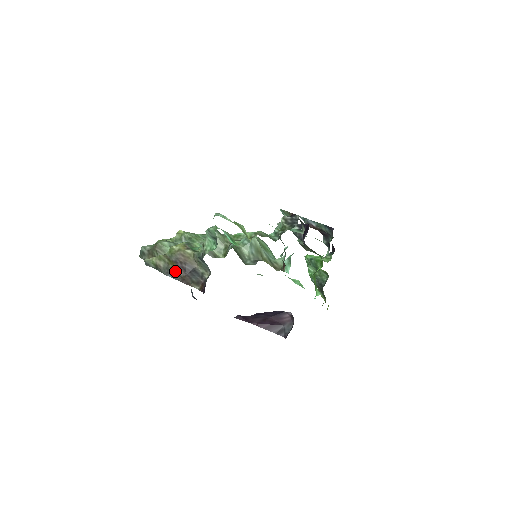
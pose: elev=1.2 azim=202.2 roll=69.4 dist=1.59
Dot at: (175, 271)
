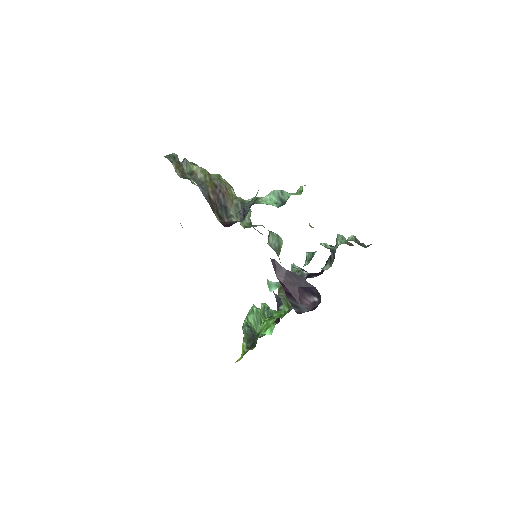
Dot at: (209, 191)
